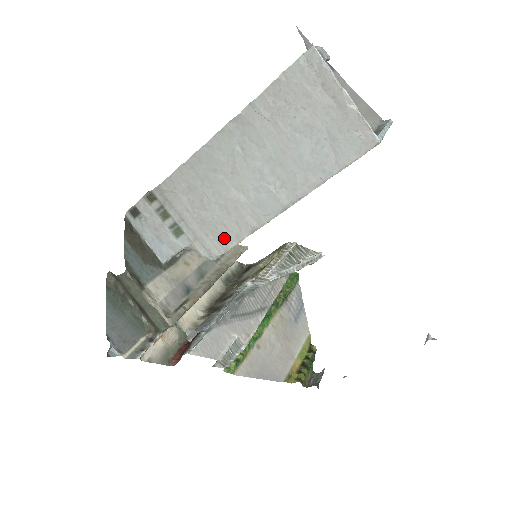
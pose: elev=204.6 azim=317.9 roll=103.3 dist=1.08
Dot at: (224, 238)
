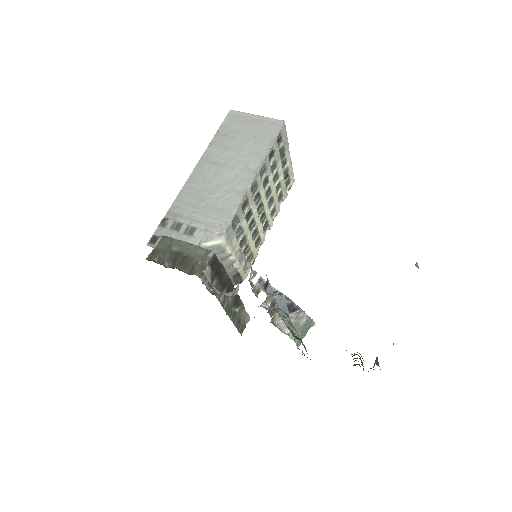
Dot at: (226, 211)
